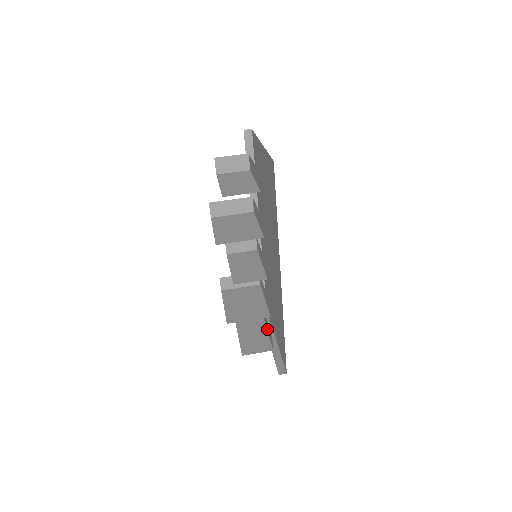
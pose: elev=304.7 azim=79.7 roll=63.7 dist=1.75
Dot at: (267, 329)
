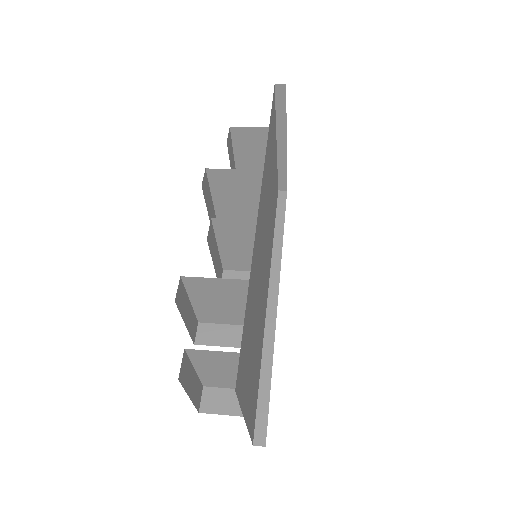
Dot at: (248, 399)
